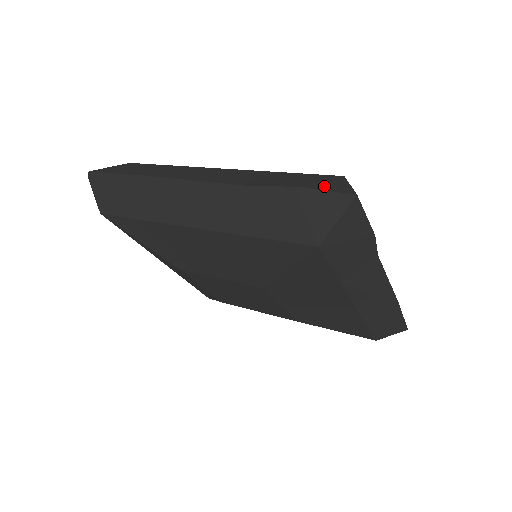
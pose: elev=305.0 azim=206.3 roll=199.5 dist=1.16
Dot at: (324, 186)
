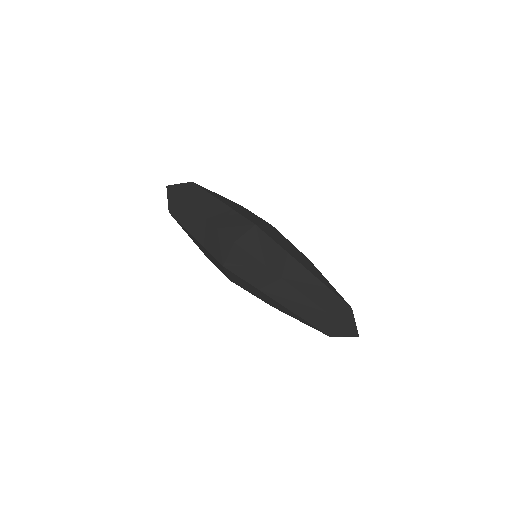
Dot at: (230, 231)
